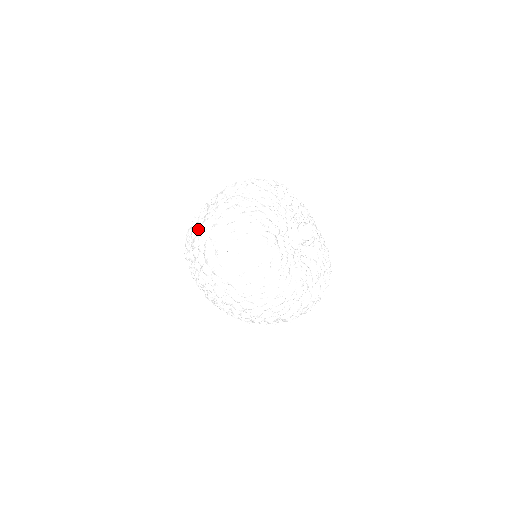
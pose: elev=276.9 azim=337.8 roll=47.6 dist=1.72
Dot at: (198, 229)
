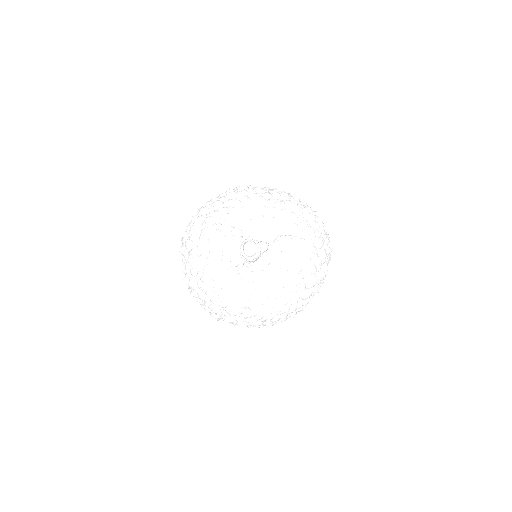
Dot at: occluded
